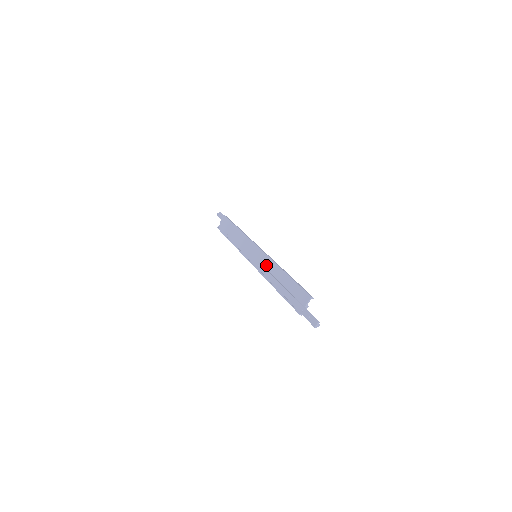
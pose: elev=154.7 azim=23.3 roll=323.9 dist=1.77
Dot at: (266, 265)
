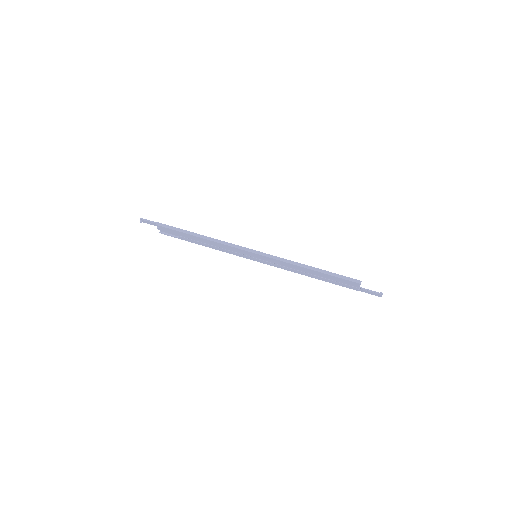
Dot at: (281, 265)
